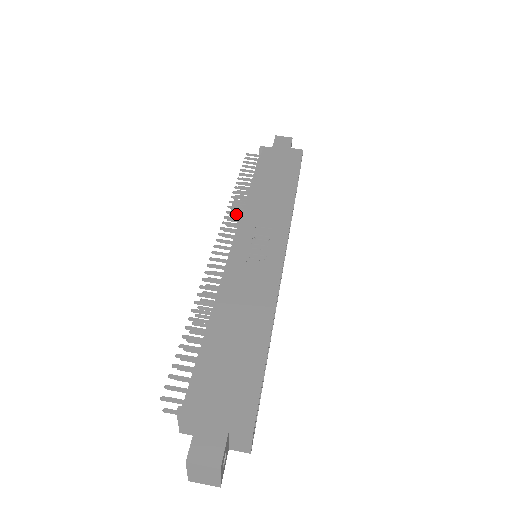
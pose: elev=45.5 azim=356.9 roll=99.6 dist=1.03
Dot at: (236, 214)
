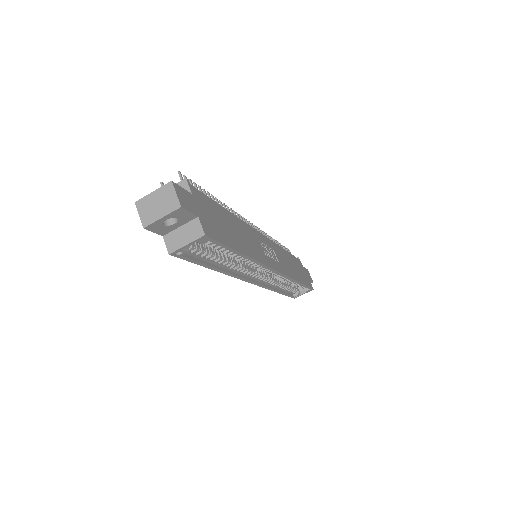
Dot at: occluded
